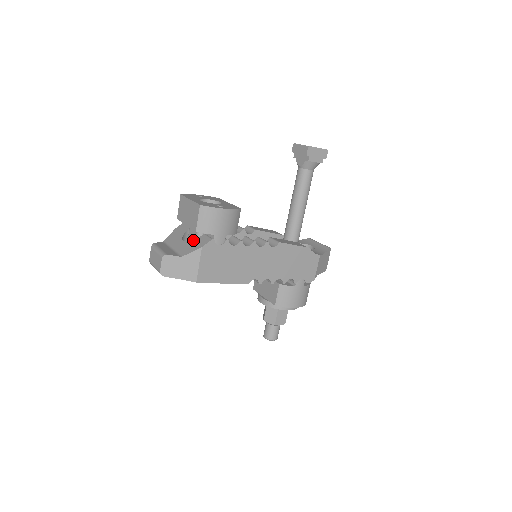
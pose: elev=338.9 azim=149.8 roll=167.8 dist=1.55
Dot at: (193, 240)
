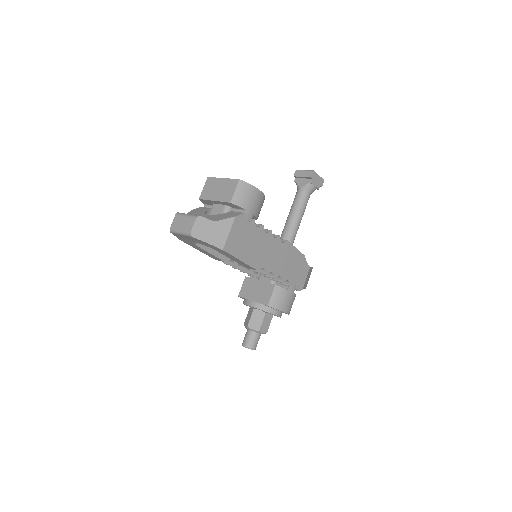
Dot at: (221, 214)
